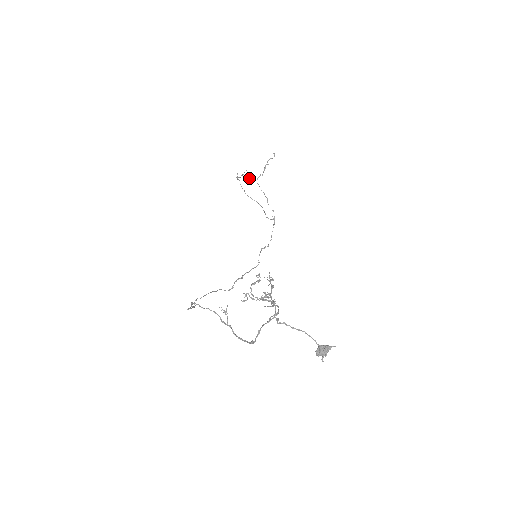
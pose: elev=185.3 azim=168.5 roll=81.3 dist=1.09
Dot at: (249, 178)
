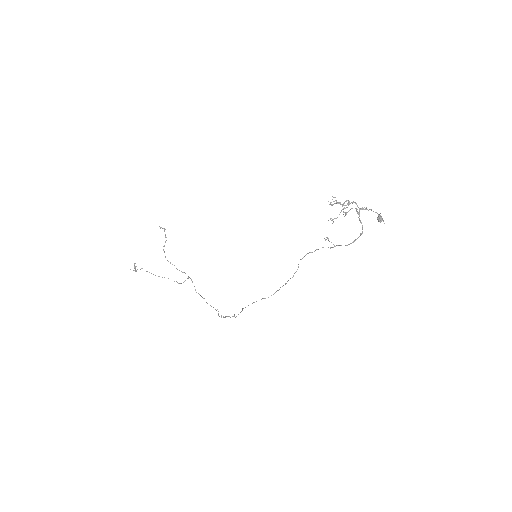
Dot at: occluded
